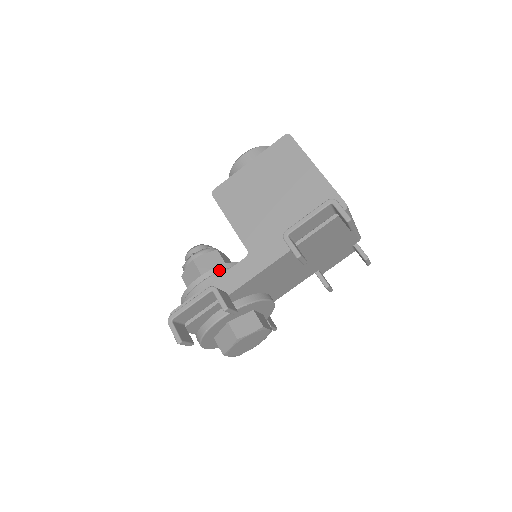
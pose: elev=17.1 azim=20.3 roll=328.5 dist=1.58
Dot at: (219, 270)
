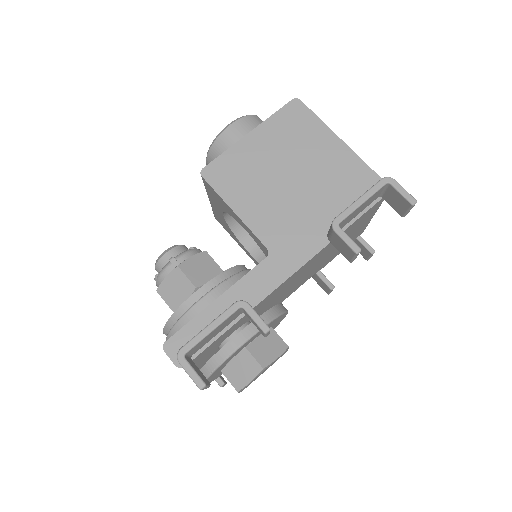
Dot at: (224, 277)
